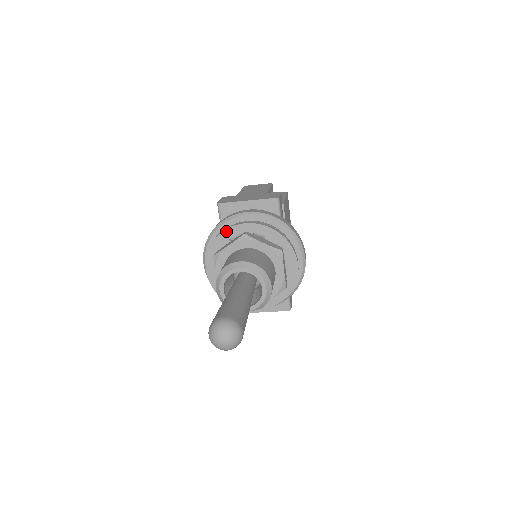
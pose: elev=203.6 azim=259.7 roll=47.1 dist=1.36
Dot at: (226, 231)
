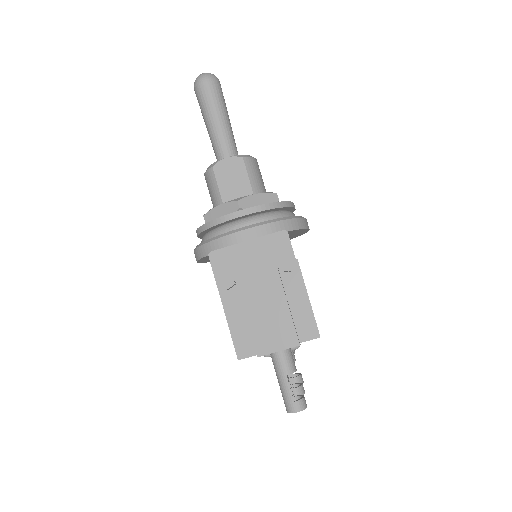
Dot at: occluded
